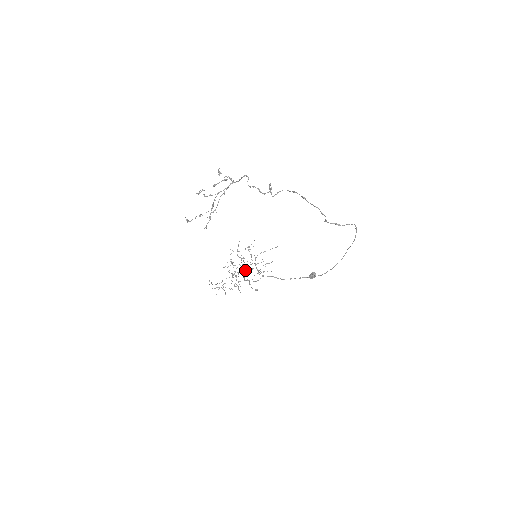
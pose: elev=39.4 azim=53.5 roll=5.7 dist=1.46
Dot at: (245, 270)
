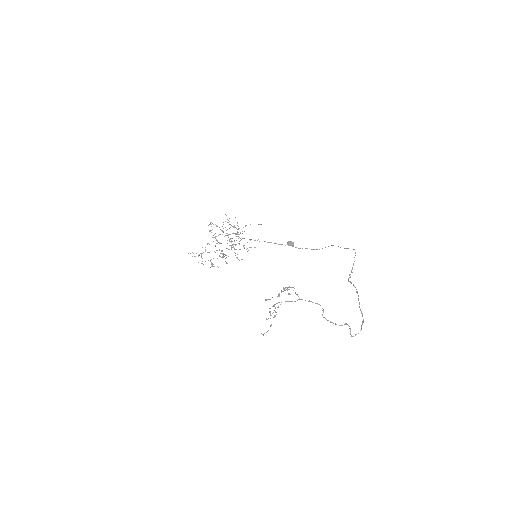
Dot at: (224, 236)
